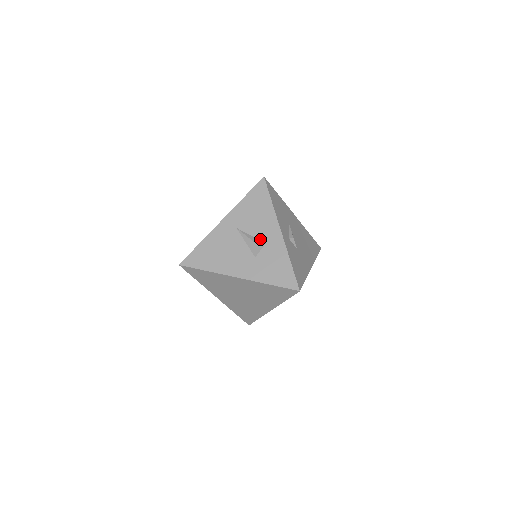
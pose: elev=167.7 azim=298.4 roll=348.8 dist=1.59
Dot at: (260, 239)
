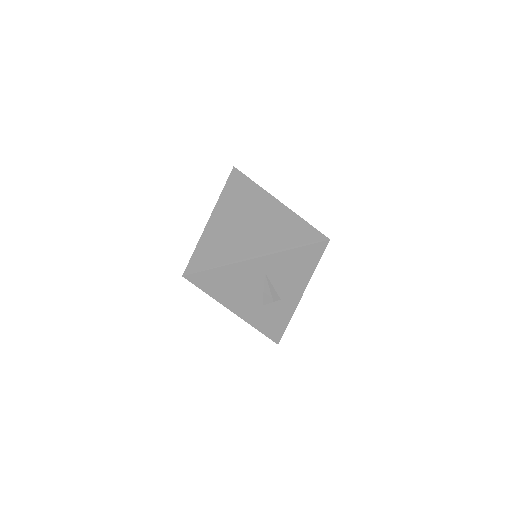
Dot at: (279, 294)
